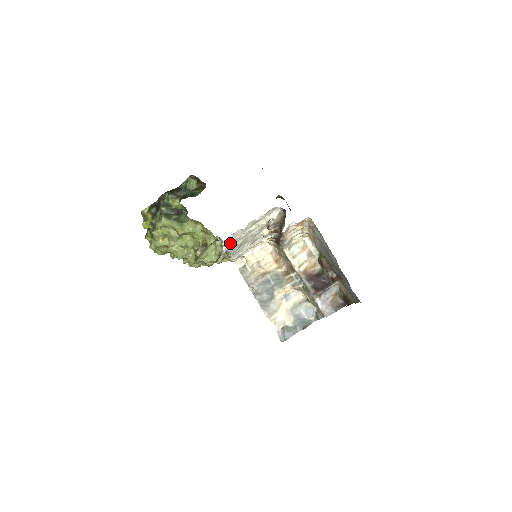
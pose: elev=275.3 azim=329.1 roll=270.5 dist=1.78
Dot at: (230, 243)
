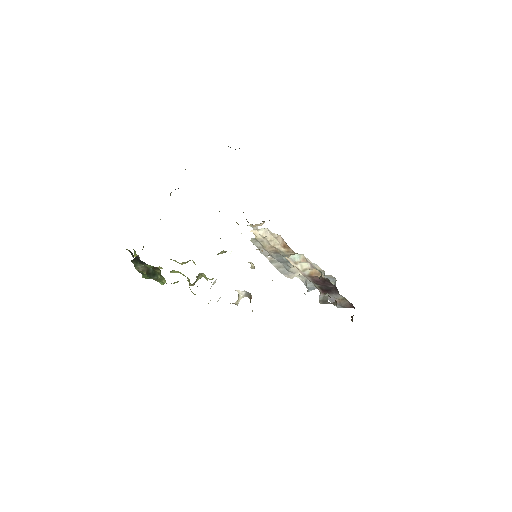
Dot at: occluded
